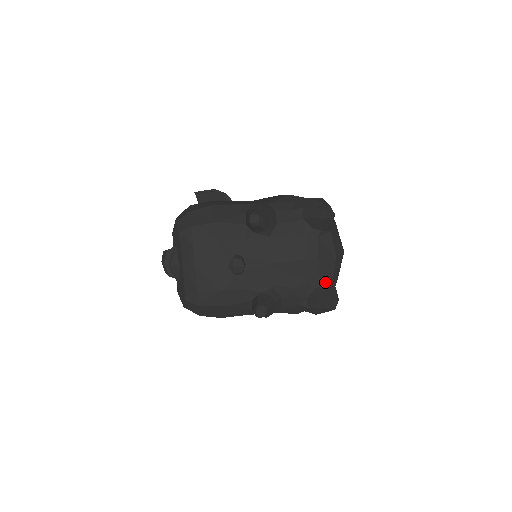
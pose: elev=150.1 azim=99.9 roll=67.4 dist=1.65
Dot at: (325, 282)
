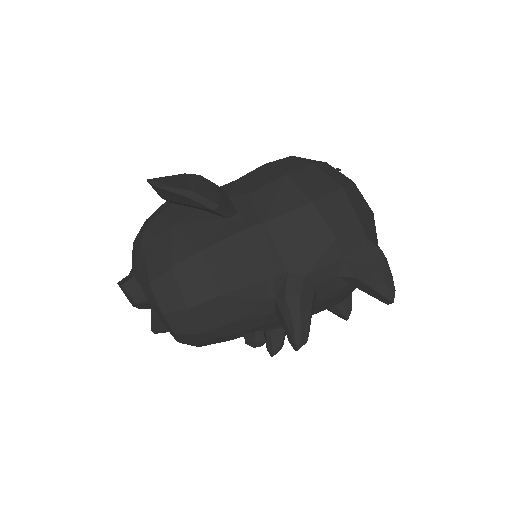
Dot at: occluded
